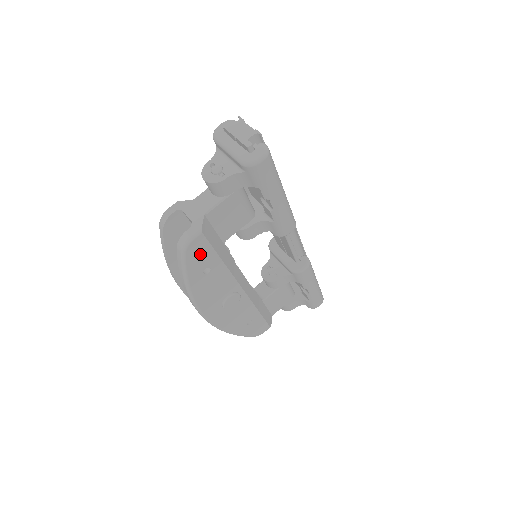
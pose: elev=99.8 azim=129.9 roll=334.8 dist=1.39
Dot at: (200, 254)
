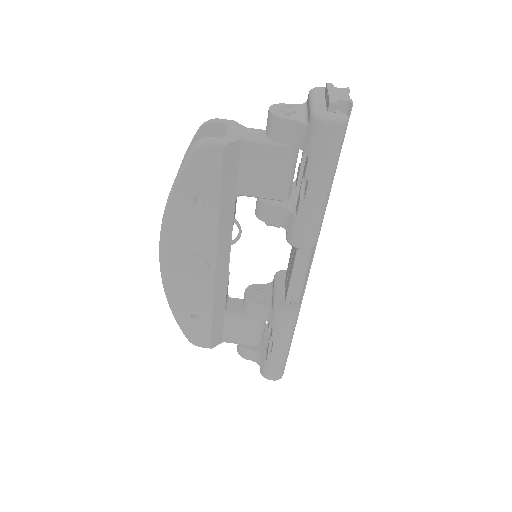
Dot at: (206, 172)
